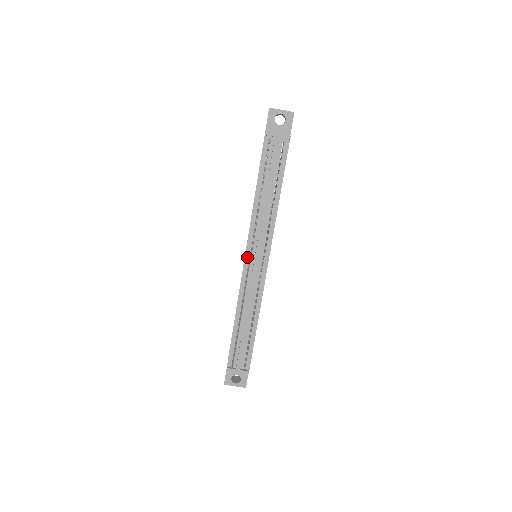
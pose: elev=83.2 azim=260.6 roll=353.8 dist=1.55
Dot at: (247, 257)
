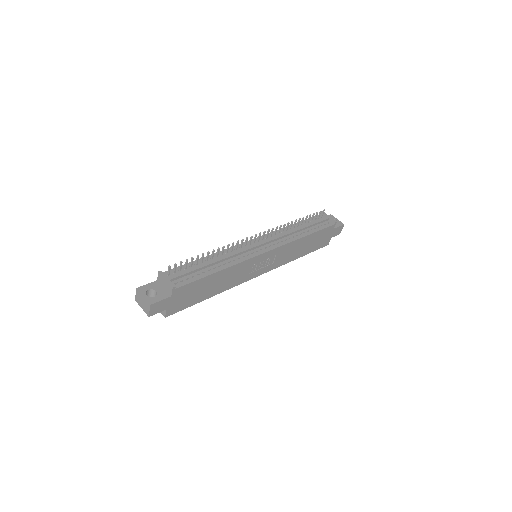
Dot at: occluded
